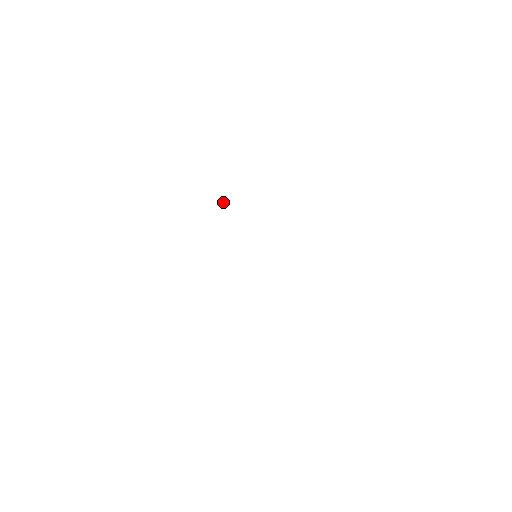
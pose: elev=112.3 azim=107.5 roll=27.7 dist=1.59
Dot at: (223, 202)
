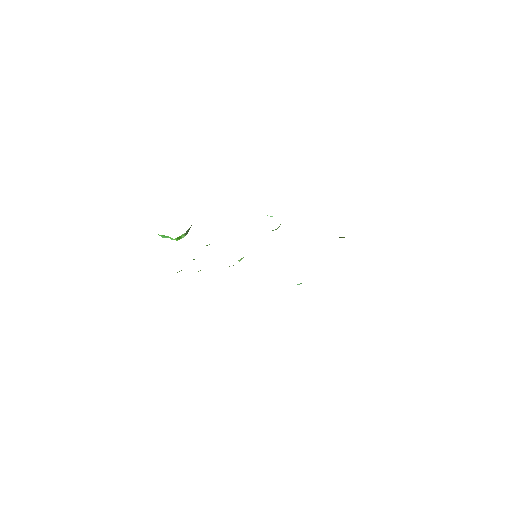
Dot at: occluded
